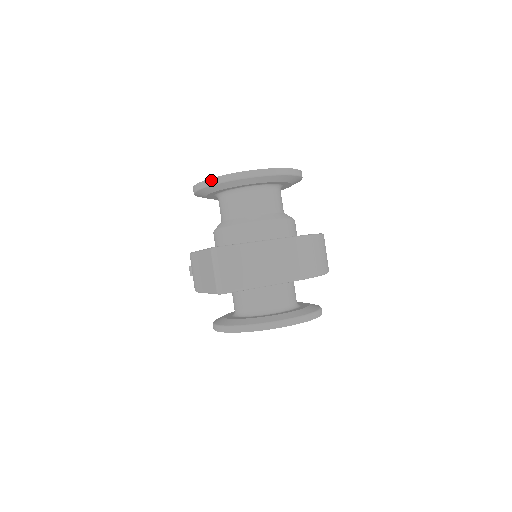
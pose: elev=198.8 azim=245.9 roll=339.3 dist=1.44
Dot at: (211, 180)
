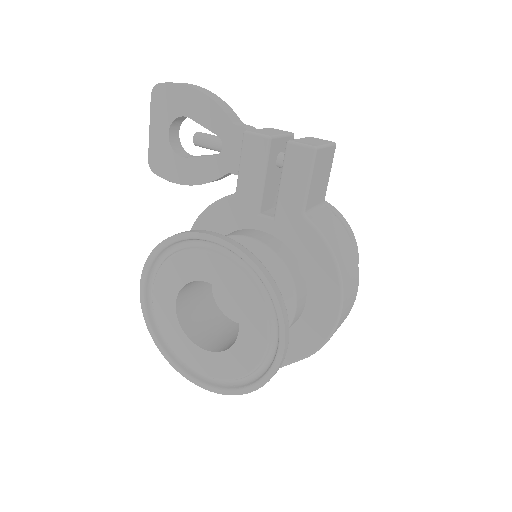
Dot at: (184, 375)
